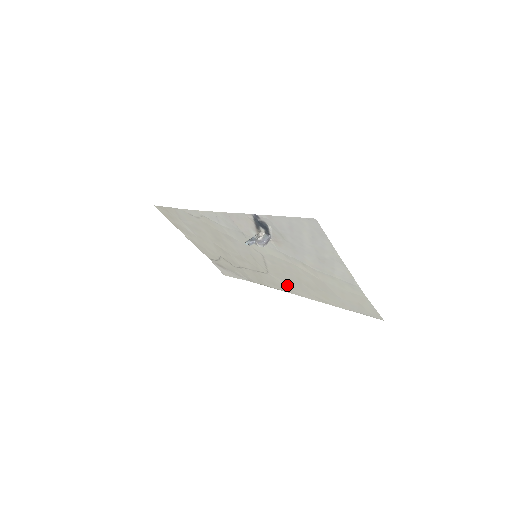
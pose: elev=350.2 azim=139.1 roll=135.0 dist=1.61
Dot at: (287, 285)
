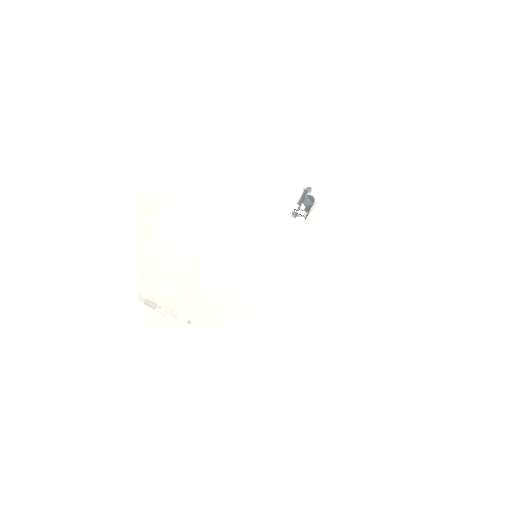
Dot at: (266, 305)
